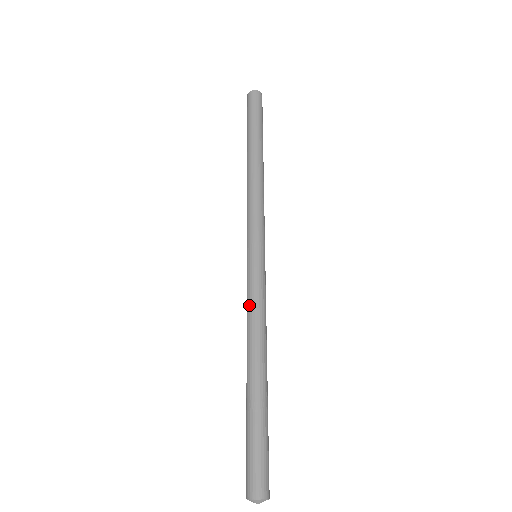
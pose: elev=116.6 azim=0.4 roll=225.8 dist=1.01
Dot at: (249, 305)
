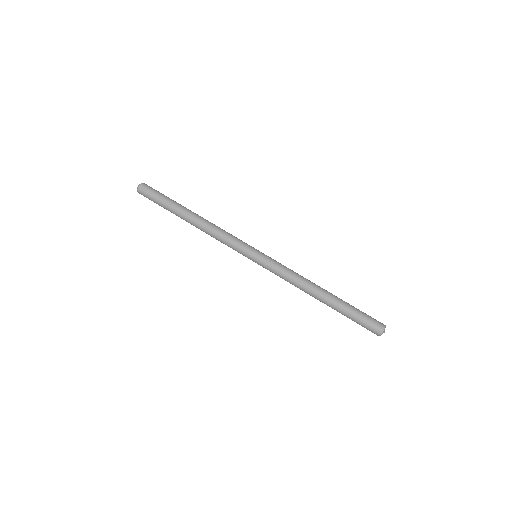
Dot at: (284, 279)
